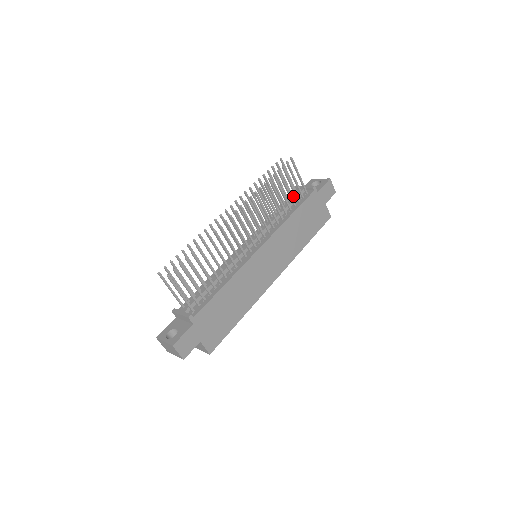
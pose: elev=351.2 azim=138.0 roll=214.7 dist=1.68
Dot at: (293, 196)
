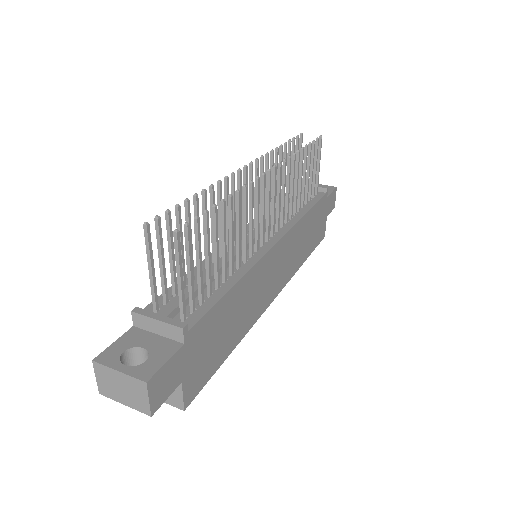
Dot at: occluded
